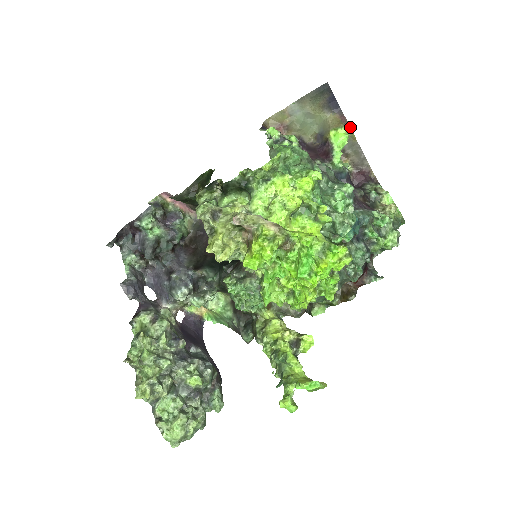
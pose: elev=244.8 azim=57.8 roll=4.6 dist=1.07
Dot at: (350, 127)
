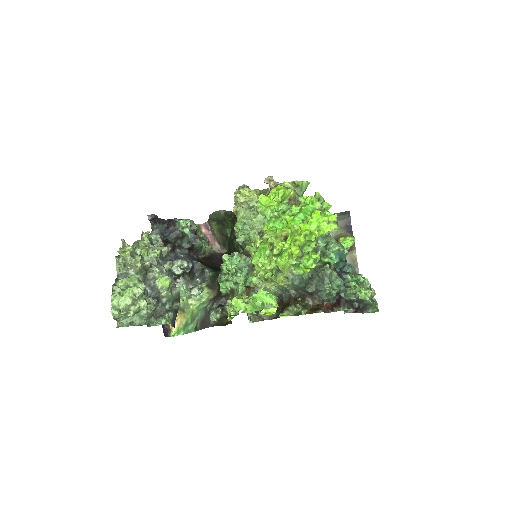
Dot at: (355, 247)
